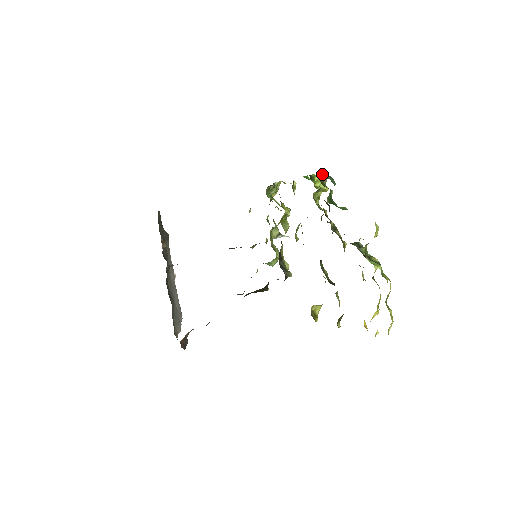
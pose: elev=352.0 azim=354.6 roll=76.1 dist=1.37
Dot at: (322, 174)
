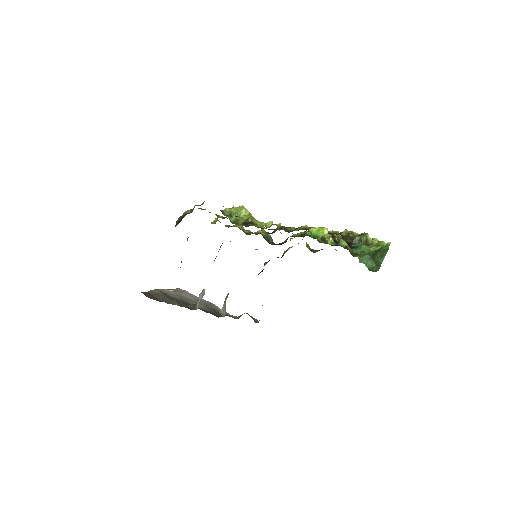
Dot at: (367, 264)
